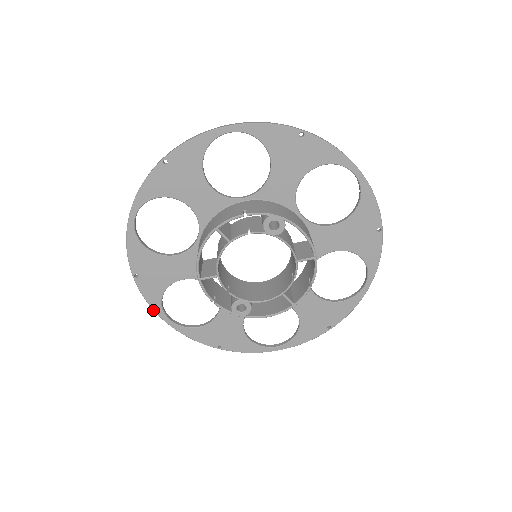
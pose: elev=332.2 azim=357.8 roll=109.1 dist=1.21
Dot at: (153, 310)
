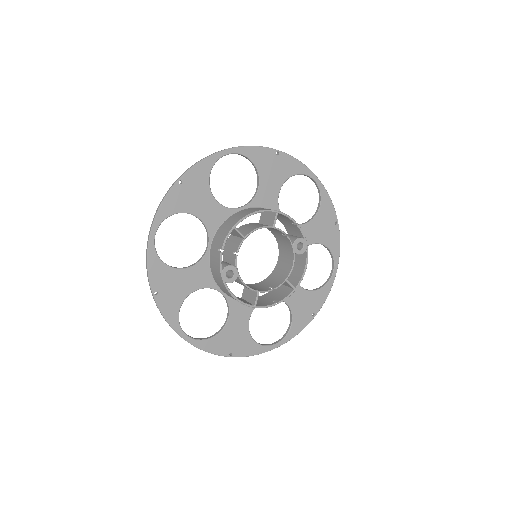
Dot at: (155, 215)
